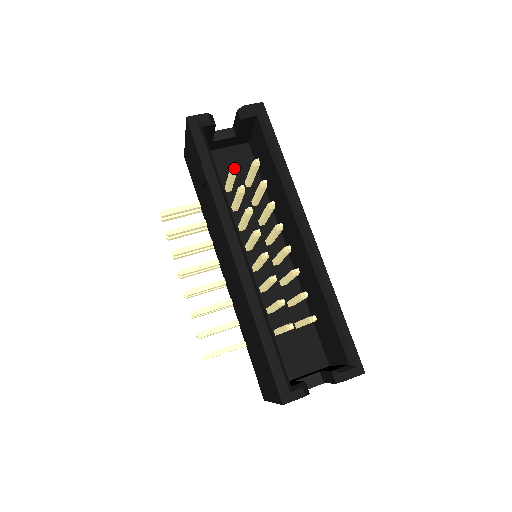
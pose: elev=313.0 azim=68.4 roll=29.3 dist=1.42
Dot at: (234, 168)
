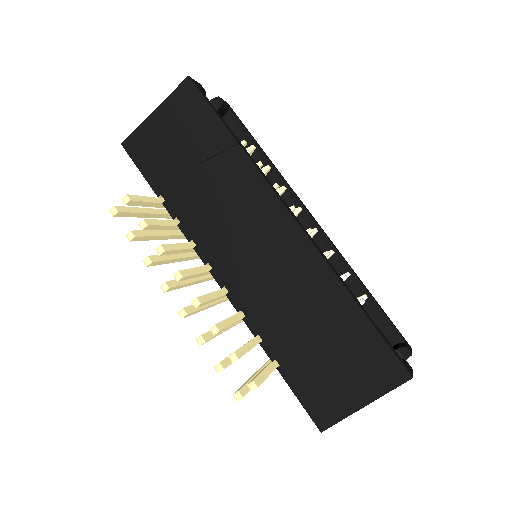
Dot at: (244, 144)
